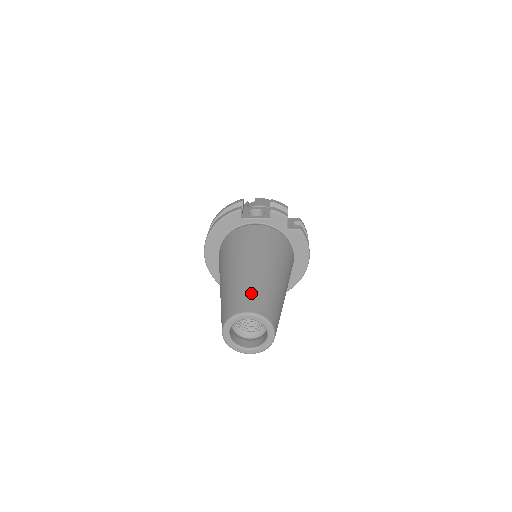
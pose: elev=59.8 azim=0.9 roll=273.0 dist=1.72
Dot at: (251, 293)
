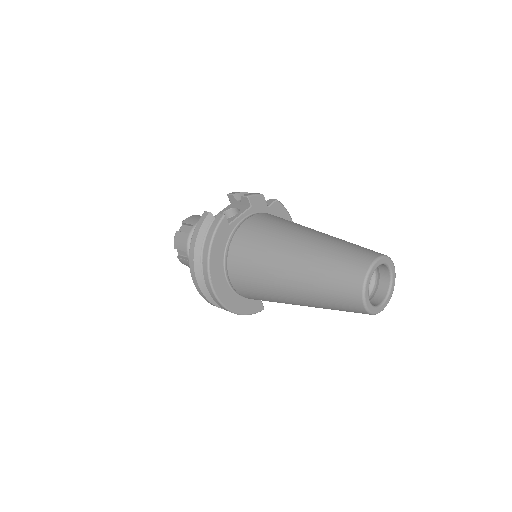
Dot at: (347, 251)
